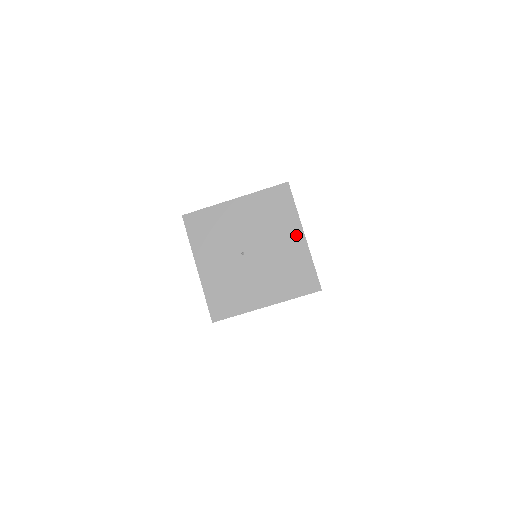
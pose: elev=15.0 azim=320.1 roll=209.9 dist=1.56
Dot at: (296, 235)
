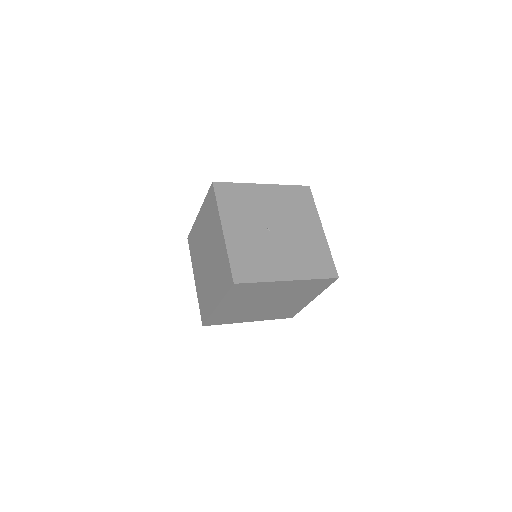
Dot at: (316, 227)
